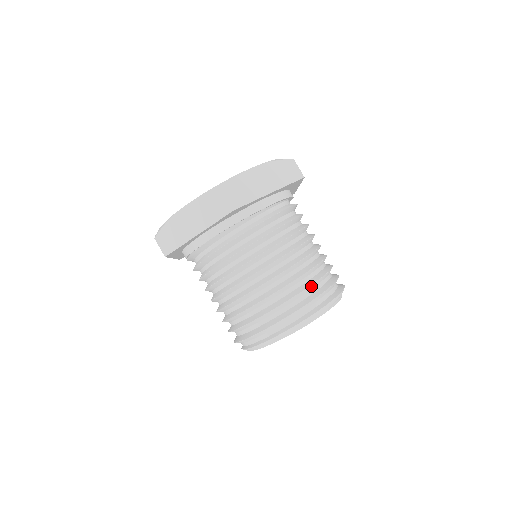
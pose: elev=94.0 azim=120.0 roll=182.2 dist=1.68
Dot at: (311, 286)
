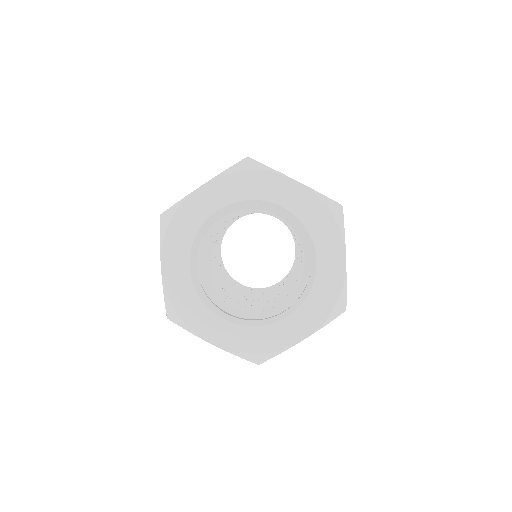
Dot at: occluded
